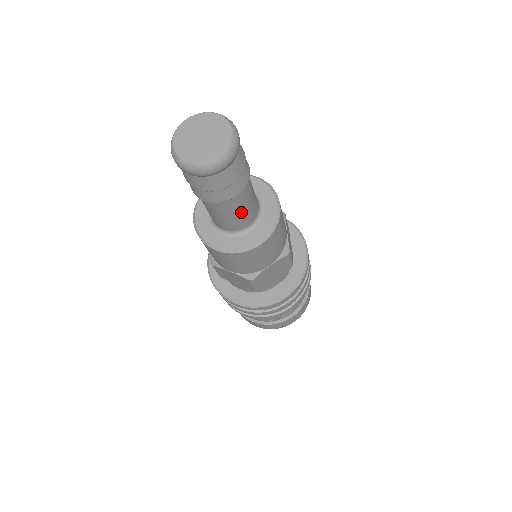
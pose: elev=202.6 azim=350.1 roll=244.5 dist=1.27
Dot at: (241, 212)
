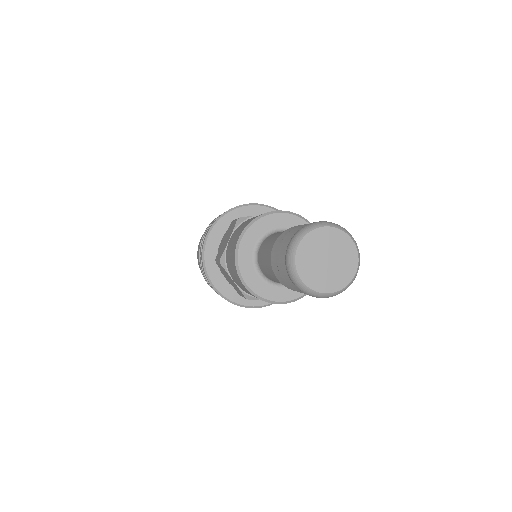
Dot at: occluded
